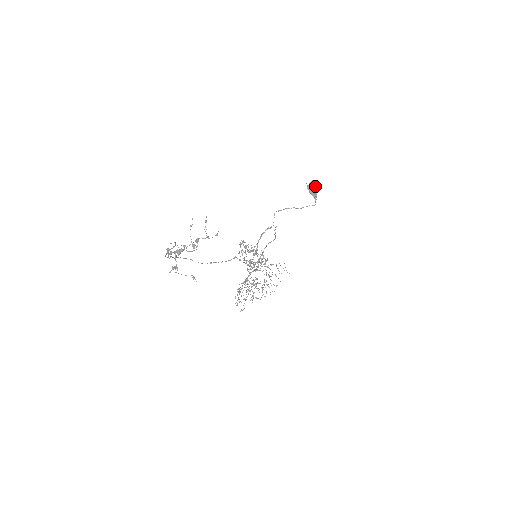
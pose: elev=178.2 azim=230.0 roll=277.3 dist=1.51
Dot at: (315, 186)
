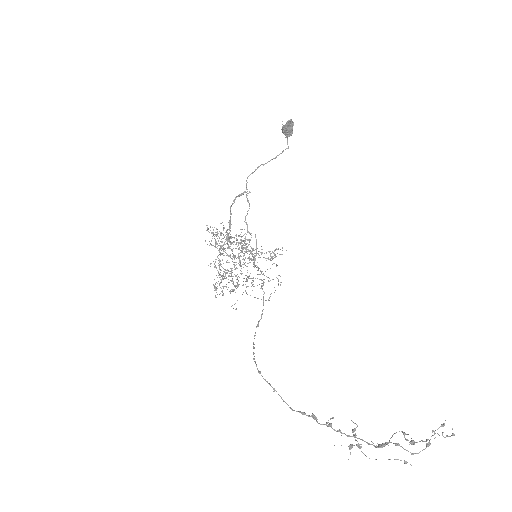
Dot at: (293, 125)
